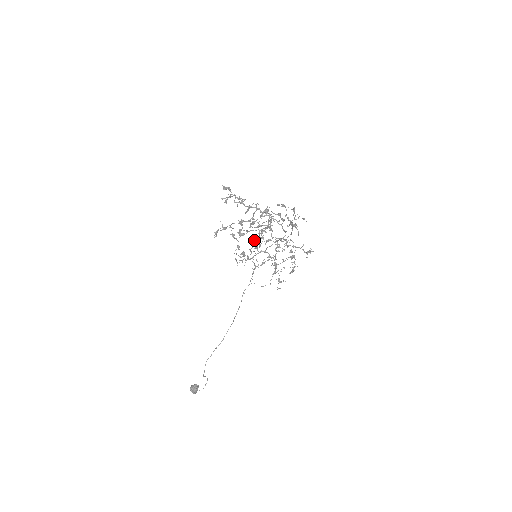
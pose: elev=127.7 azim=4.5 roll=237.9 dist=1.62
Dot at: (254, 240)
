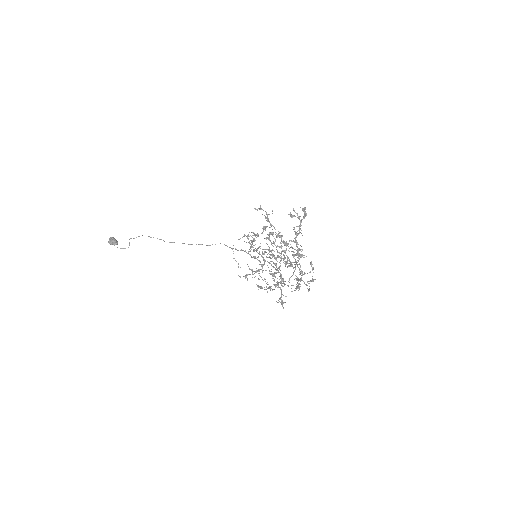
Dot at: (269, 251)
